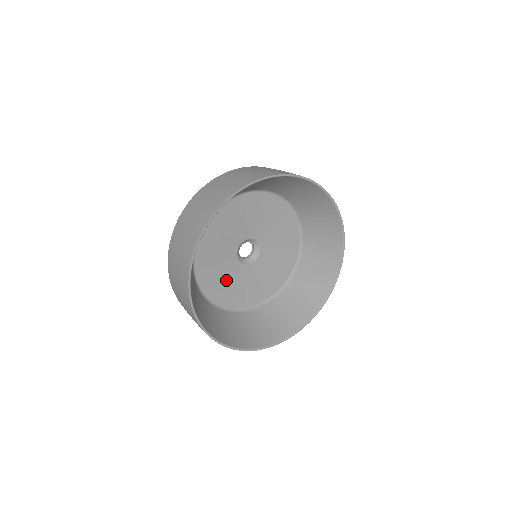
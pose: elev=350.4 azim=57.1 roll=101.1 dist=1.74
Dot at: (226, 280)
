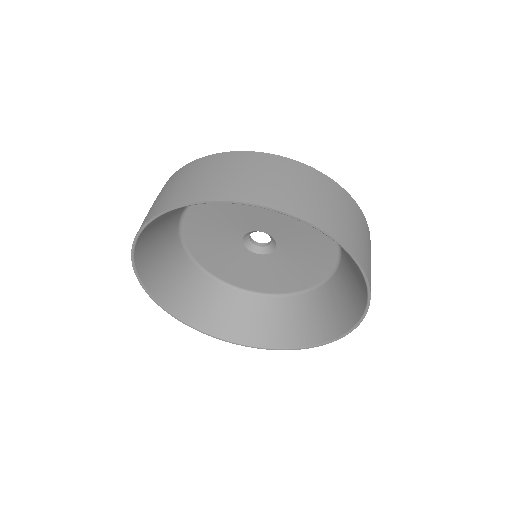
Dot at: (233, 263)
